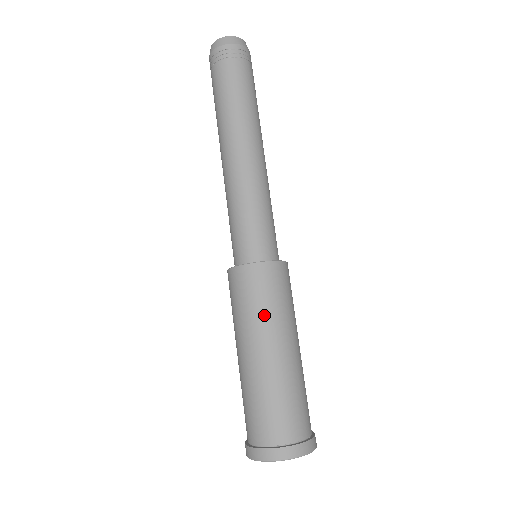
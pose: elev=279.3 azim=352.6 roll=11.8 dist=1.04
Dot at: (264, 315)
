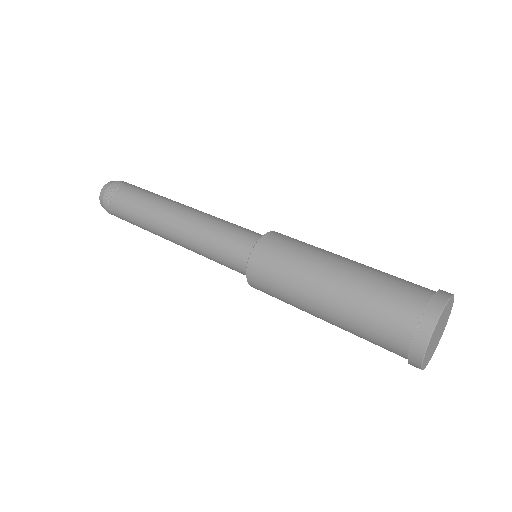
Dot at: (313, 247)
